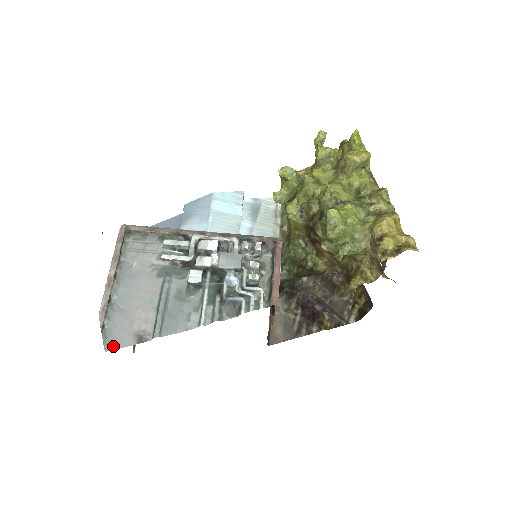
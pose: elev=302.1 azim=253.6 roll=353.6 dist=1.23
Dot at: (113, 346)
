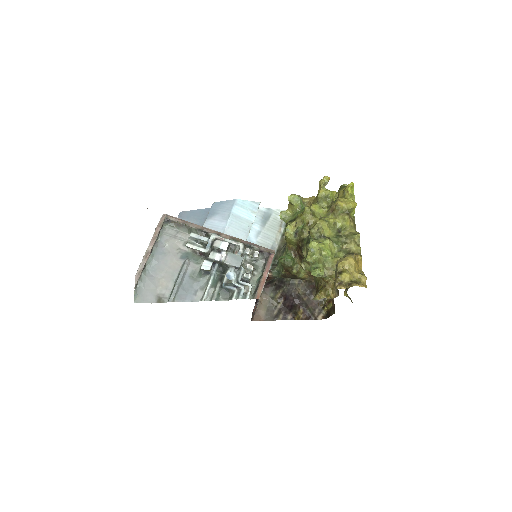
Dot at: (140, 300)
